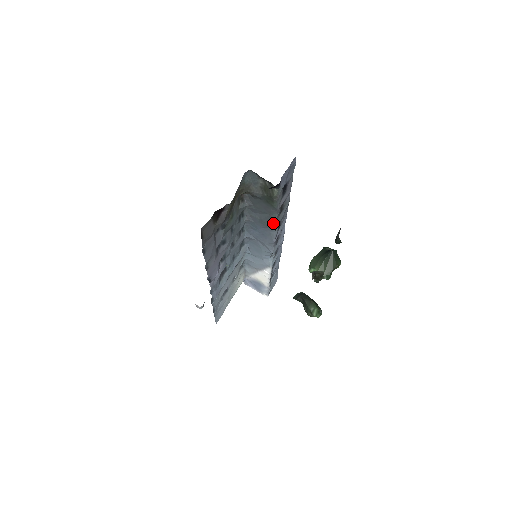
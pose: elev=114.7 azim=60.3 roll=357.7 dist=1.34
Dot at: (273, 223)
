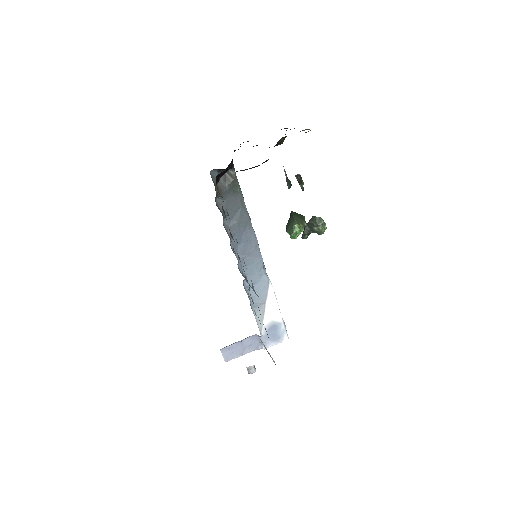
Dot at: (247, 216)
